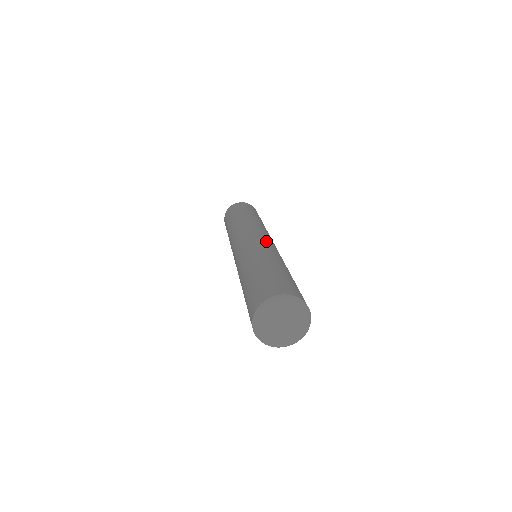
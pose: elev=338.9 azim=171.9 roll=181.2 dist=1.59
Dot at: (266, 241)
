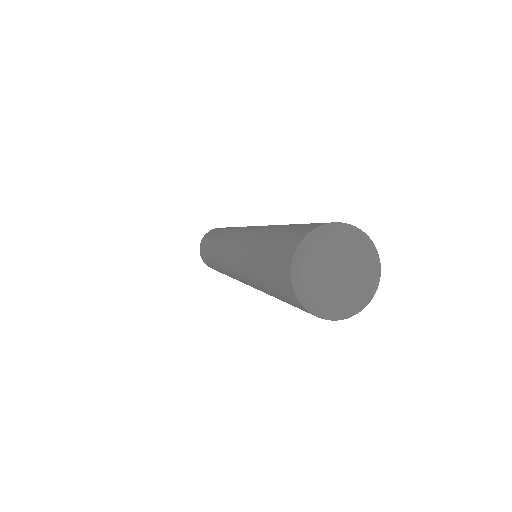
Dot at: (256, 226)
